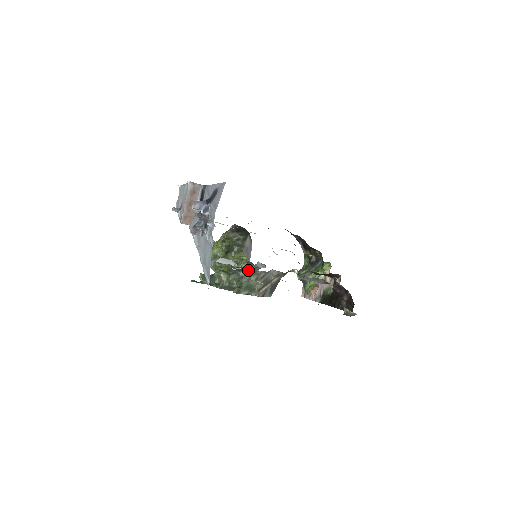
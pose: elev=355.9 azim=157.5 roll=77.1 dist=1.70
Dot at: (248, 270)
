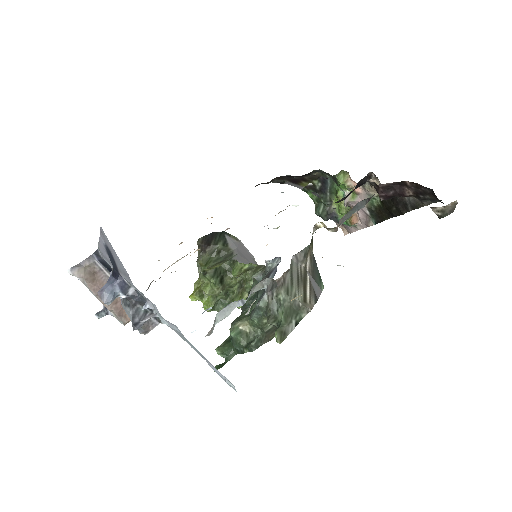
Dot at: (265, 289)
